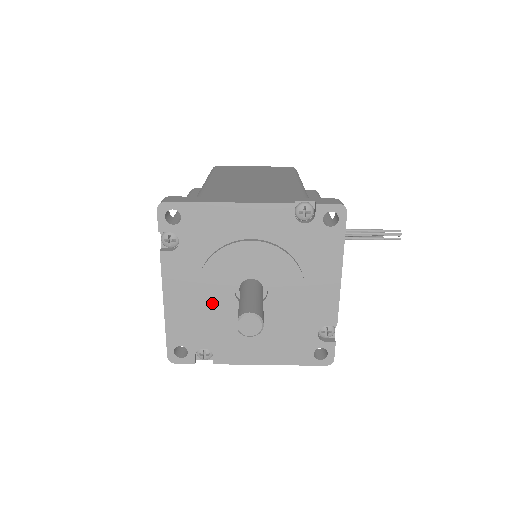
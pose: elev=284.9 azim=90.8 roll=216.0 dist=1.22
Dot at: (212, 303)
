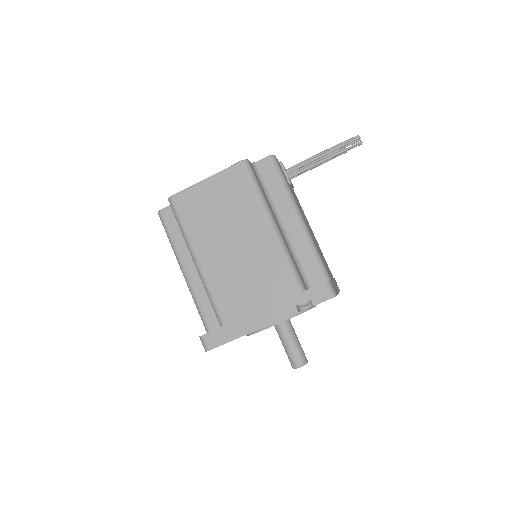
Dot at: occluded
